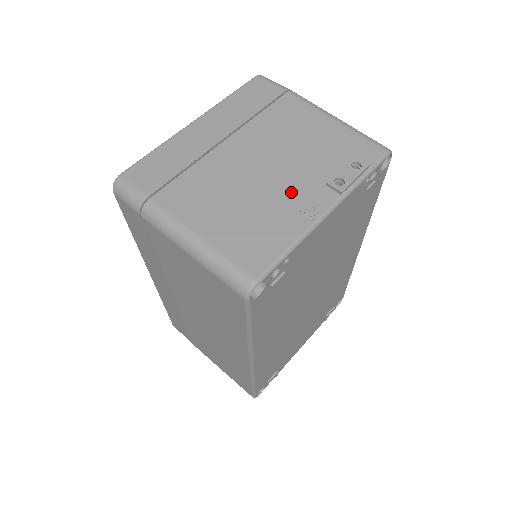
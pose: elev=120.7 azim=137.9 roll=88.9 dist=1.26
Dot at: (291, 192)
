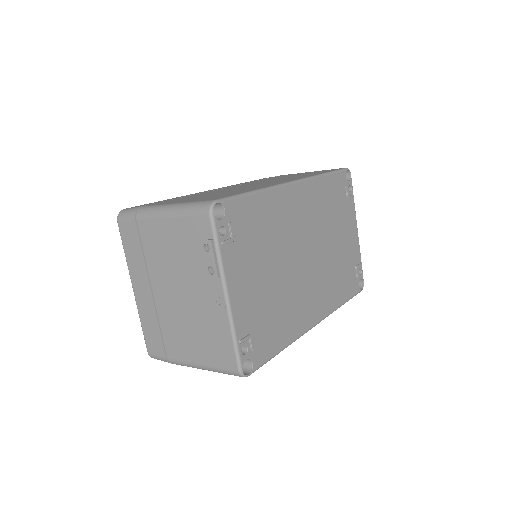
Dot at: (202, 299)
